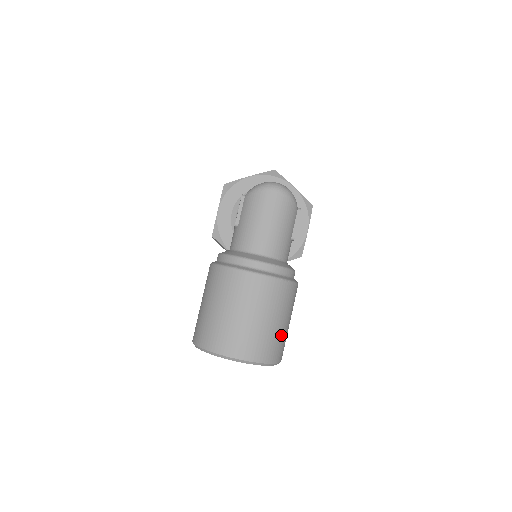
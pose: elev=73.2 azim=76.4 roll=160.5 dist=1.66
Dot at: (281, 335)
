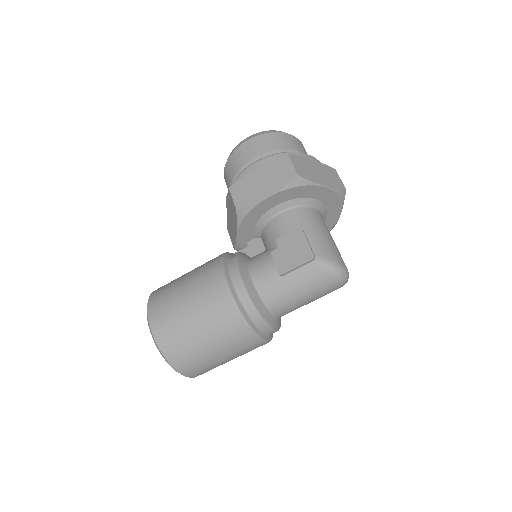
Dot at: occluded
